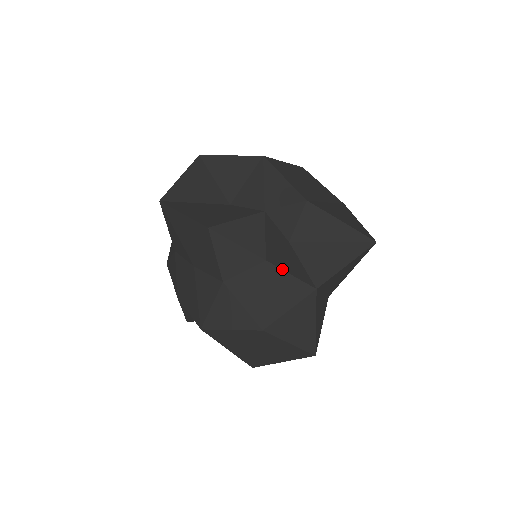
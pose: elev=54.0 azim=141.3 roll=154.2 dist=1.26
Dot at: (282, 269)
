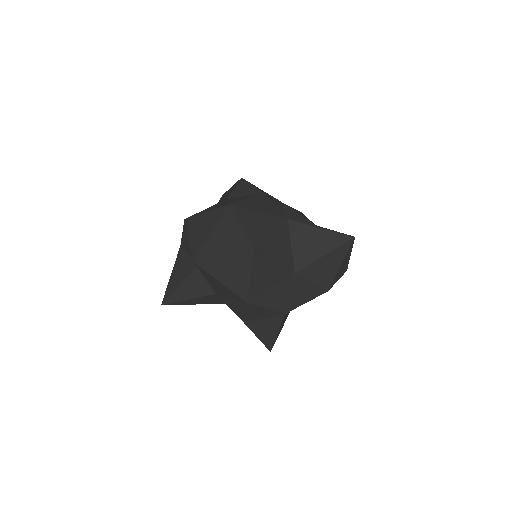
Dot at: occluded
